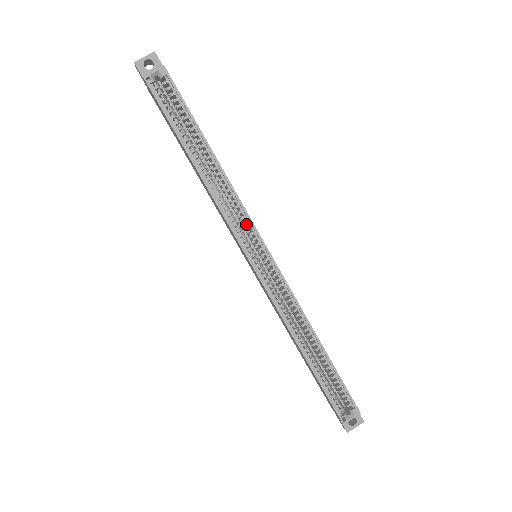
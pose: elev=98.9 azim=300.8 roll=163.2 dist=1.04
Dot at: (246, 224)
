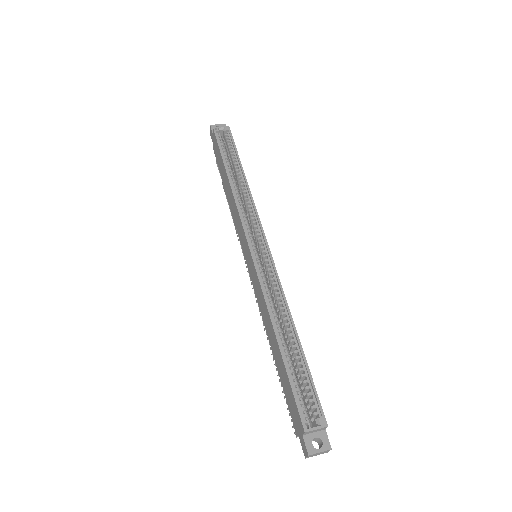
Dot at: occluded
